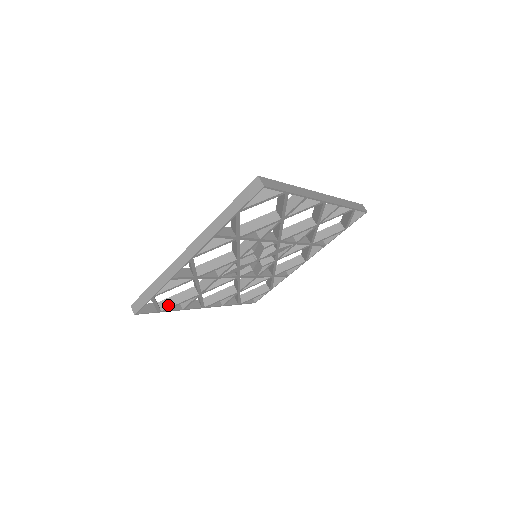
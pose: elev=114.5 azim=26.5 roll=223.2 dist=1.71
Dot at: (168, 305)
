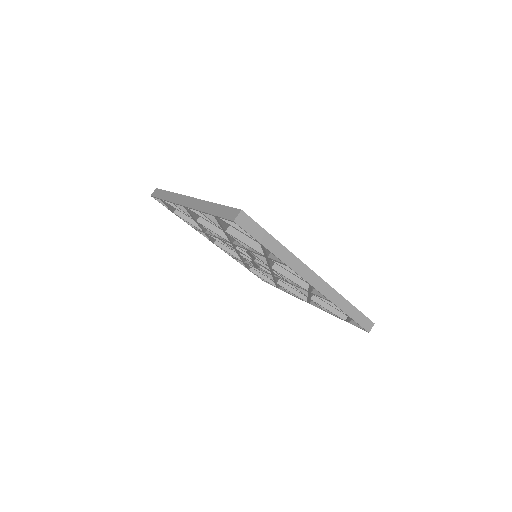
Dot at: (181, 214)
